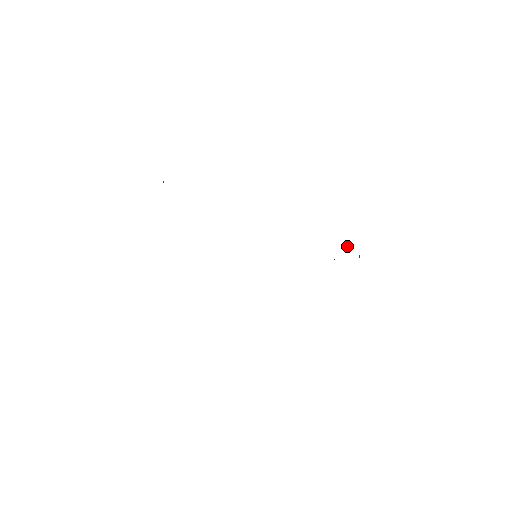
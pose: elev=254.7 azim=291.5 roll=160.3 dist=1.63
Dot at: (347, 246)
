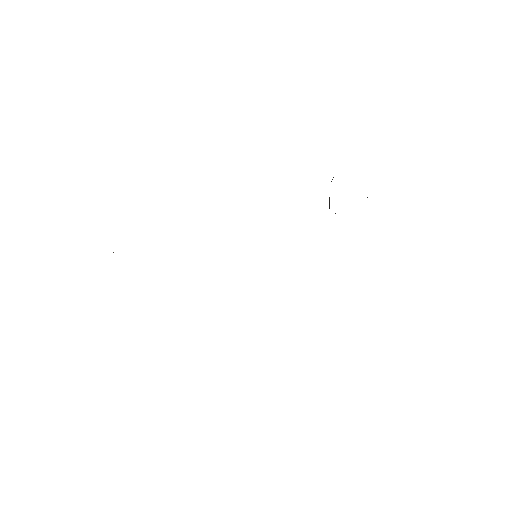
Dot at: (332, 179)
